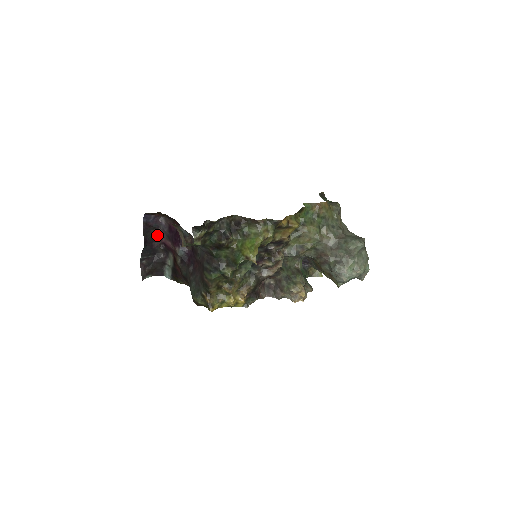
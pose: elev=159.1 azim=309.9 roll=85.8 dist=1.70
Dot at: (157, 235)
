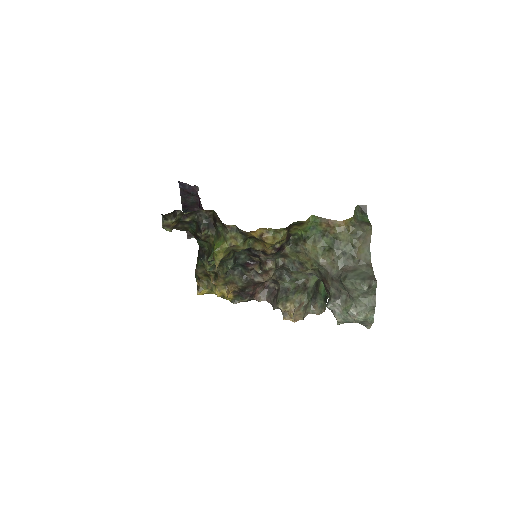
Dot at: (197, 202)
